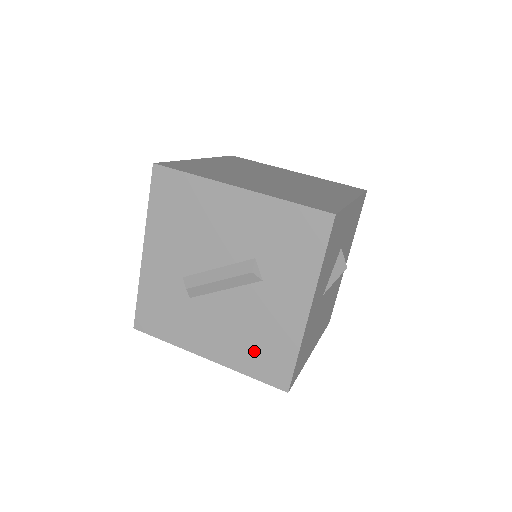
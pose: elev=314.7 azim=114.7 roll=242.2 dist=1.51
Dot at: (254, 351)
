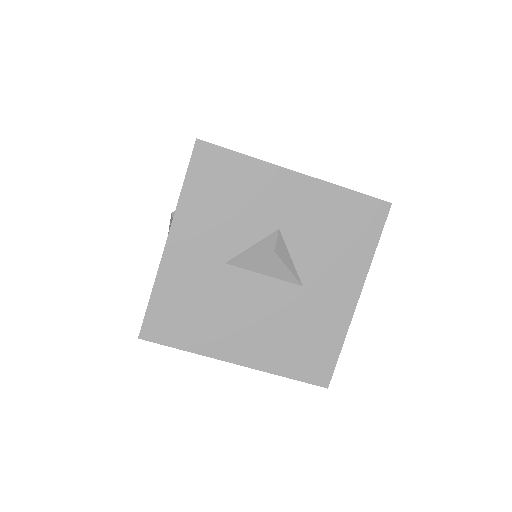
Dot at: occluded
